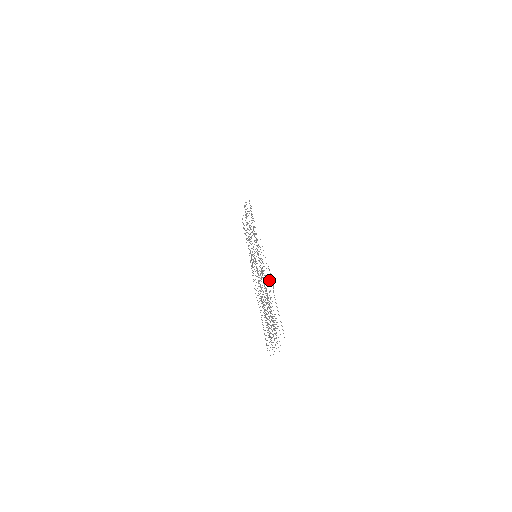
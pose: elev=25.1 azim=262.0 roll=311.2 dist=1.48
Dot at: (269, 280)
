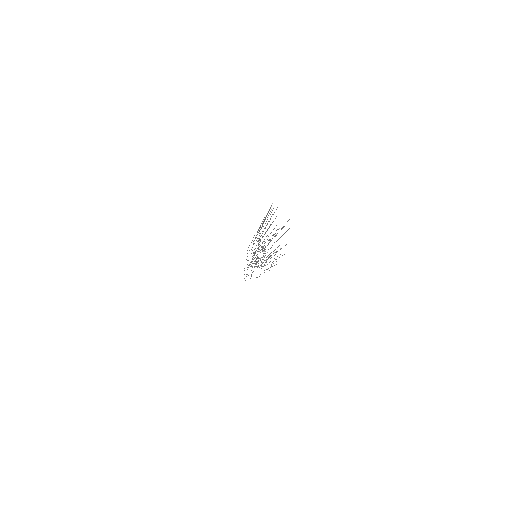
Dot at: occluded
